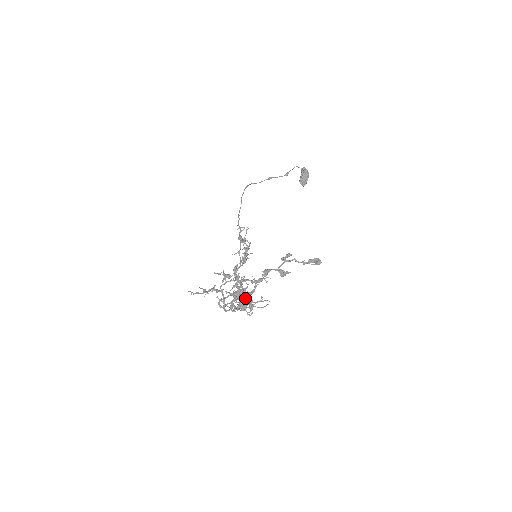
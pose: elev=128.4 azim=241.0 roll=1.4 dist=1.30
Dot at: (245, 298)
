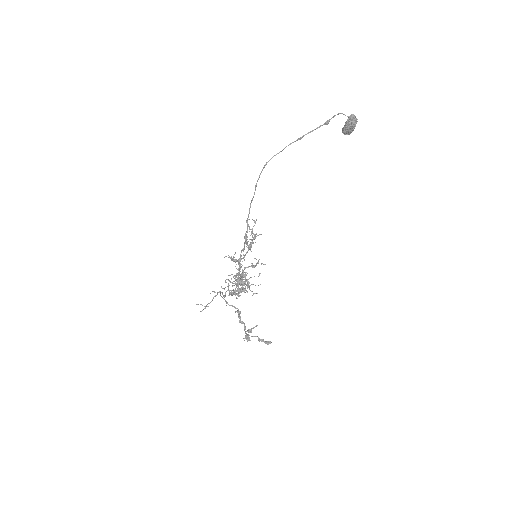
Dot at: (244, 279)
